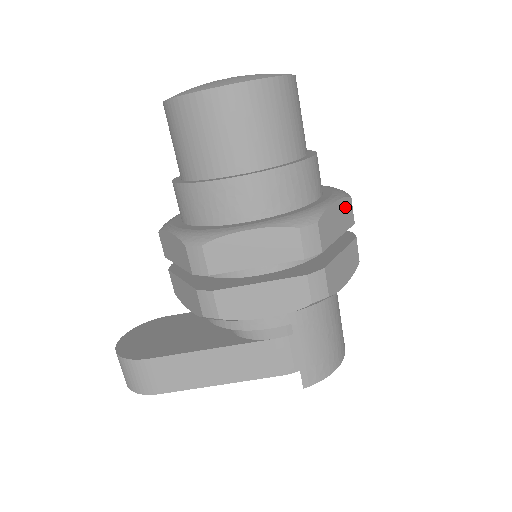
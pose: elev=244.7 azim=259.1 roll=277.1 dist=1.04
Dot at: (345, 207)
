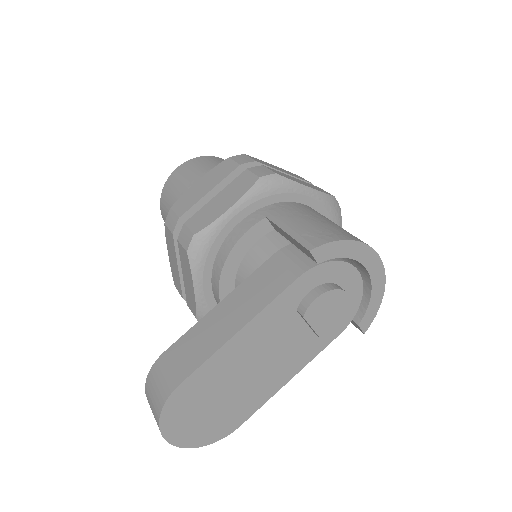
Dot at: (290, 173)
